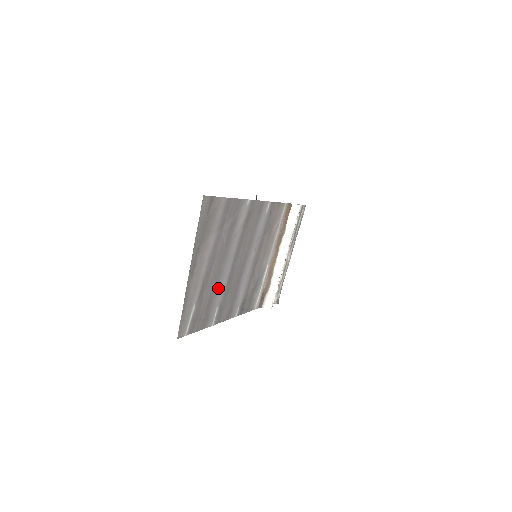
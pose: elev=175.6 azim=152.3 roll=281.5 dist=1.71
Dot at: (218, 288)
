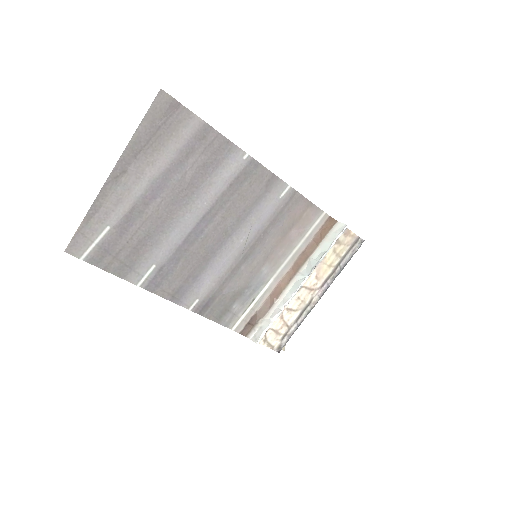
Dot at: (162, 238)
